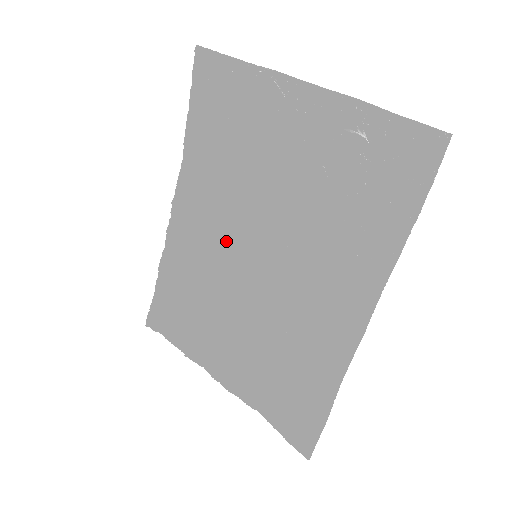
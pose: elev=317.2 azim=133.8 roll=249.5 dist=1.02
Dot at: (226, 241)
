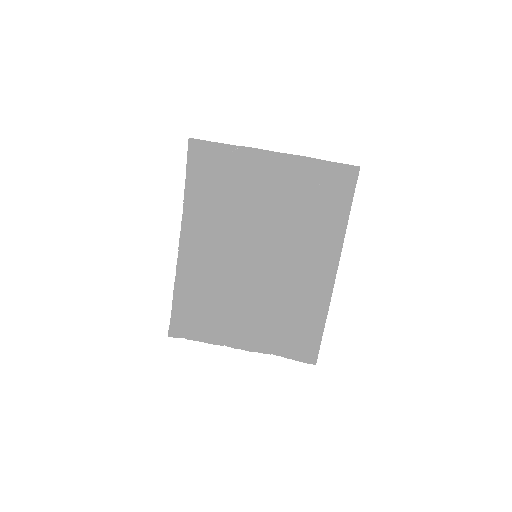
Dot at: (232, 253)
